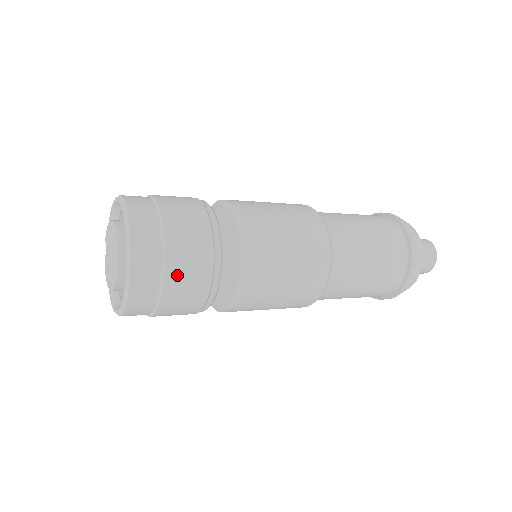
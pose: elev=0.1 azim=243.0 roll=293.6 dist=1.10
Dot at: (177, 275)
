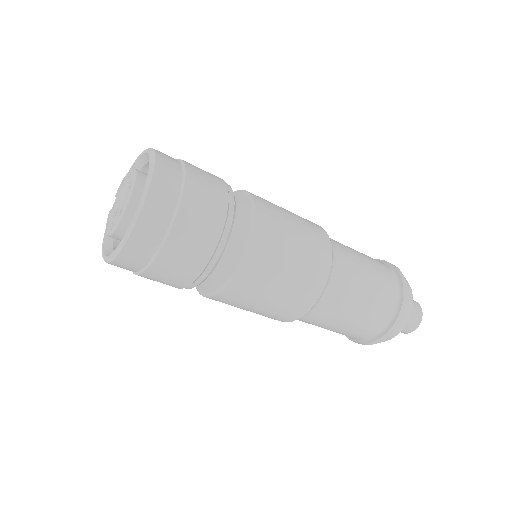
Dot at: (187, 223)
